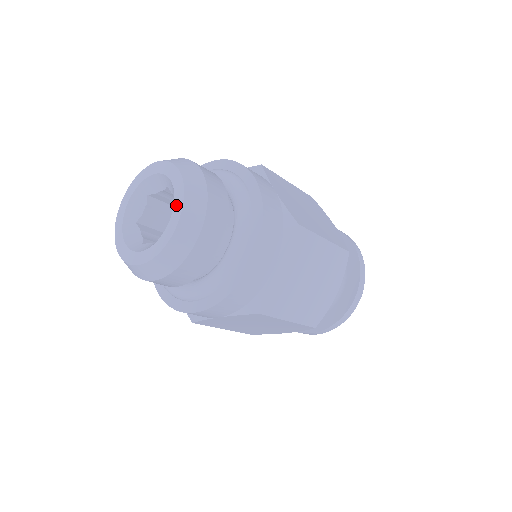
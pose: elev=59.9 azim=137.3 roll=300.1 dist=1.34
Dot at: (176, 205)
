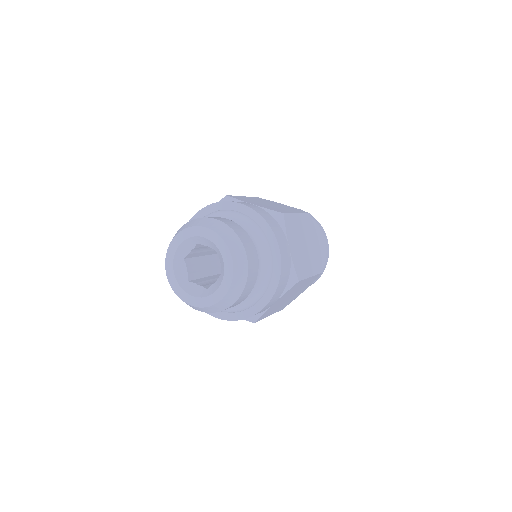
Dot at: (225, 282)
